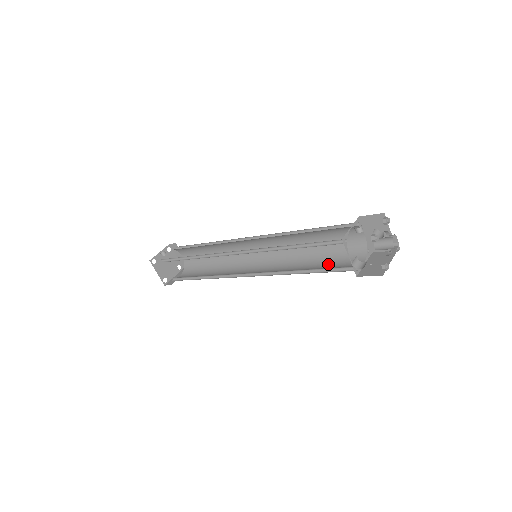
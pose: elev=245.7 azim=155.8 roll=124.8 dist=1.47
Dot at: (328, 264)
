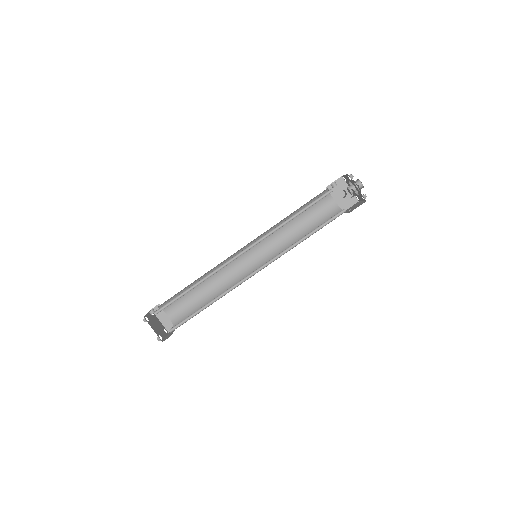
Dot at: (318, 230)
